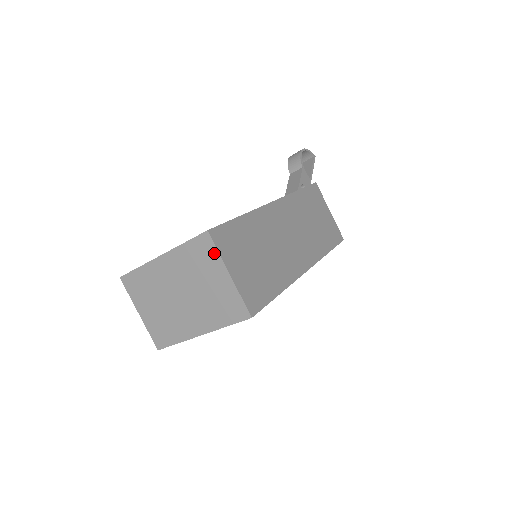
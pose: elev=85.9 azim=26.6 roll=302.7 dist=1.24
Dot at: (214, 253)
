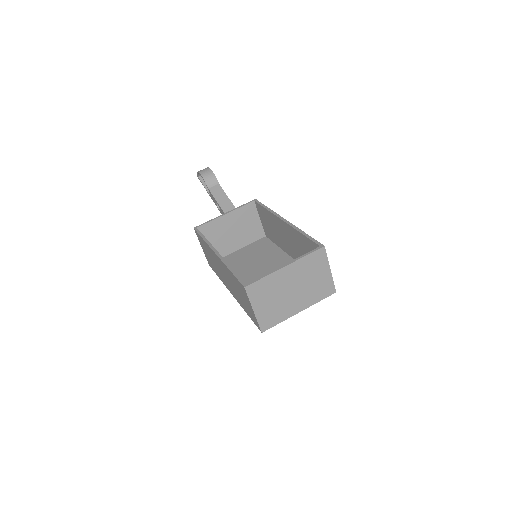
Dot at: (325, 259)
